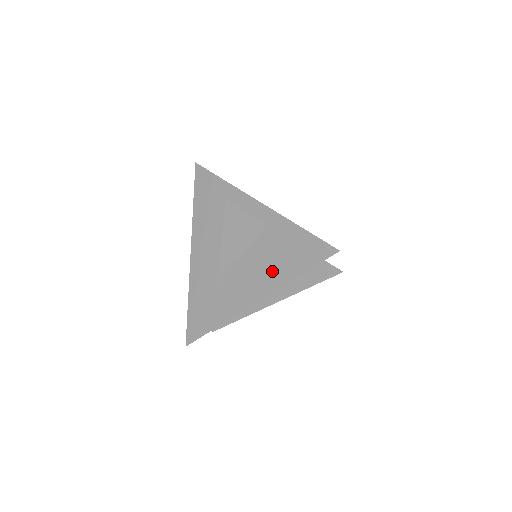
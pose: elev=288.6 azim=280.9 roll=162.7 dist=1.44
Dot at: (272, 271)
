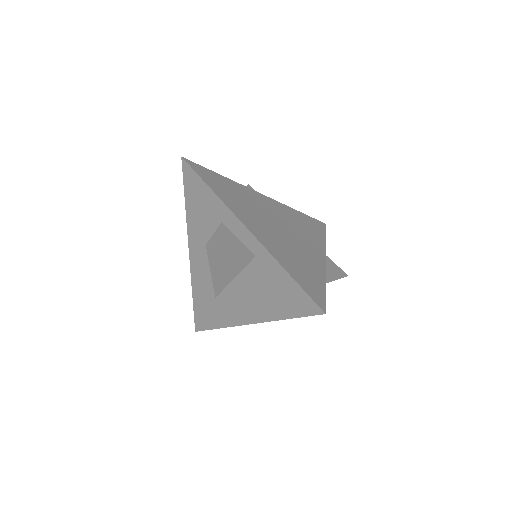
Dot at: (263, 303)
